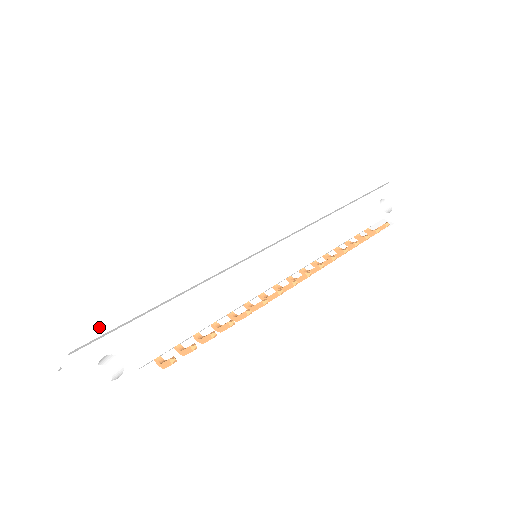
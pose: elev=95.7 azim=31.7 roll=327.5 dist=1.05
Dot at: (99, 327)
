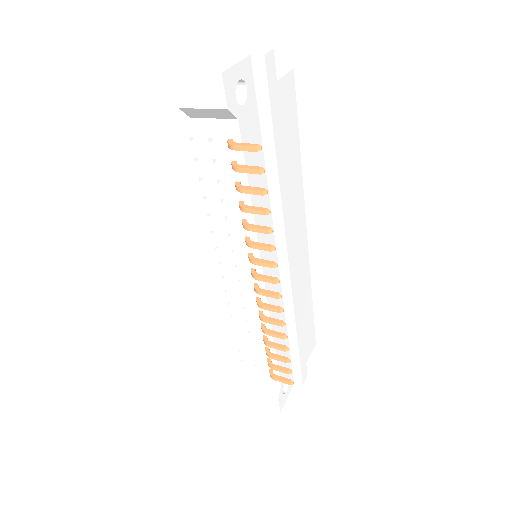
Dot at: (272, 86)
